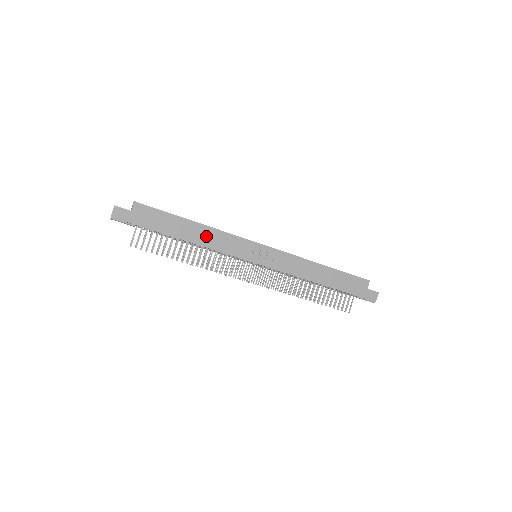
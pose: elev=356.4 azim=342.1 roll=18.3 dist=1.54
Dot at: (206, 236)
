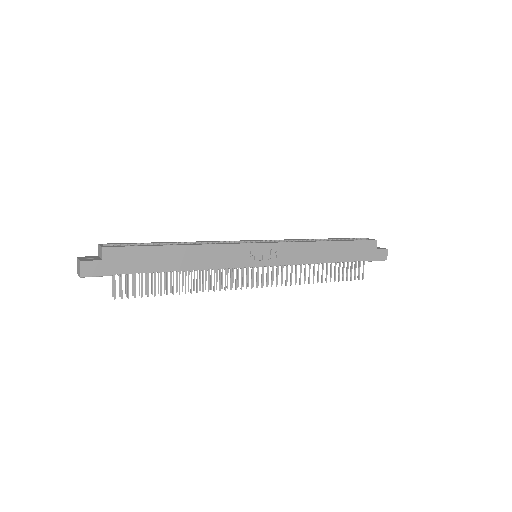
Dot at: (198, 257)
